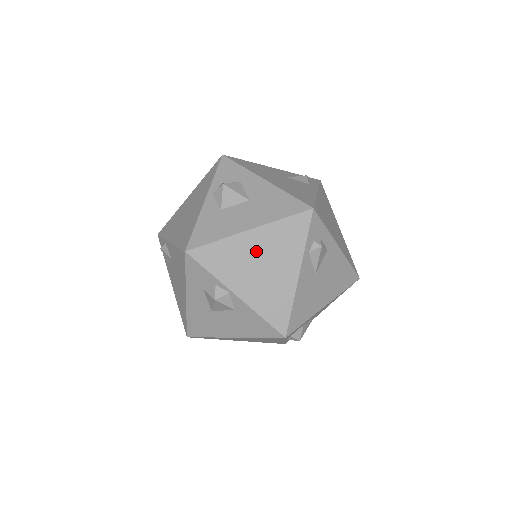
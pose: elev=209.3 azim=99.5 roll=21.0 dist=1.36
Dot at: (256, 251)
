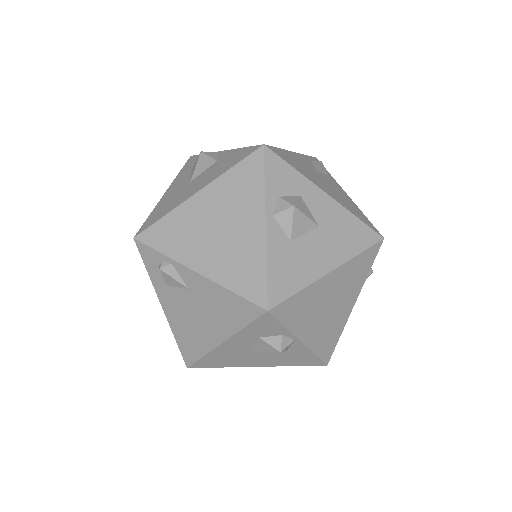
Dot at: (330, 292)
